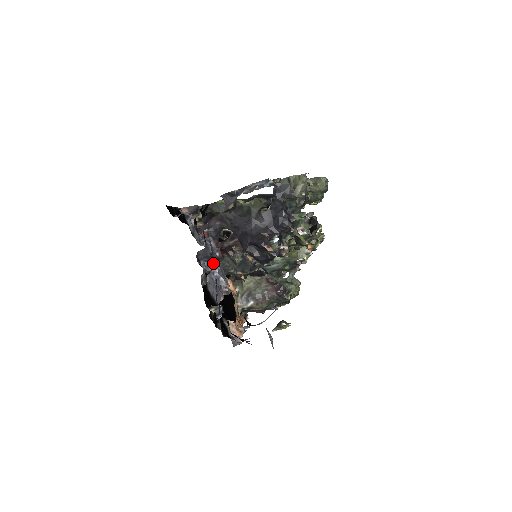
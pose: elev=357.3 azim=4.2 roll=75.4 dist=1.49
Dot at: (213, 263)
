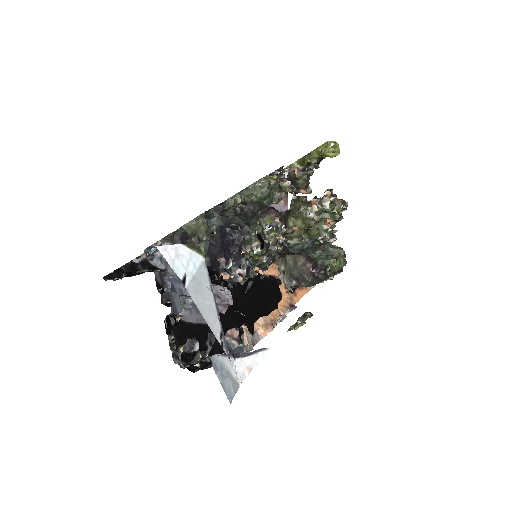
Dot at: (186, 296)
